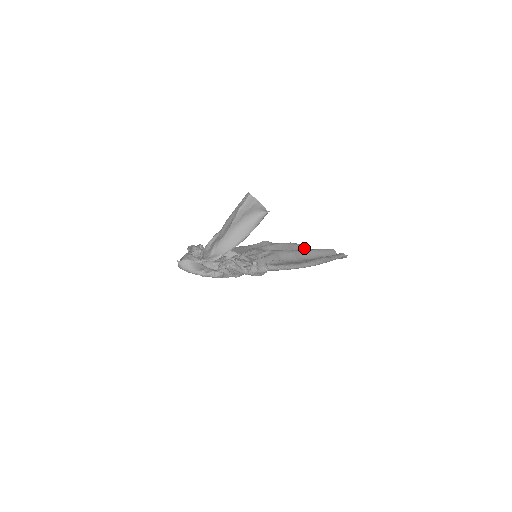
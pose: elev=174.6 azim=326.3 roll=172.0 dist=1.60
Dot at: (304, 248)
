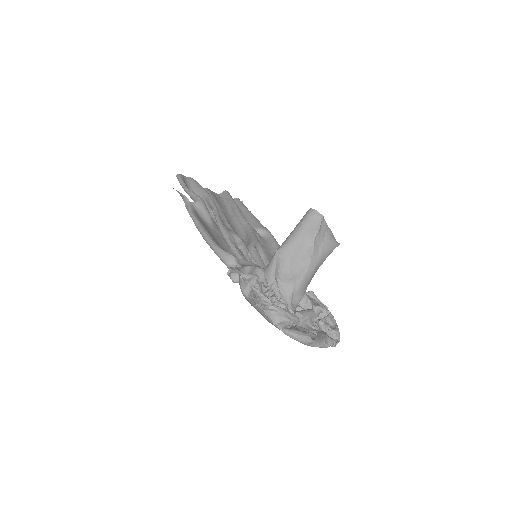
Dot at: occluded
